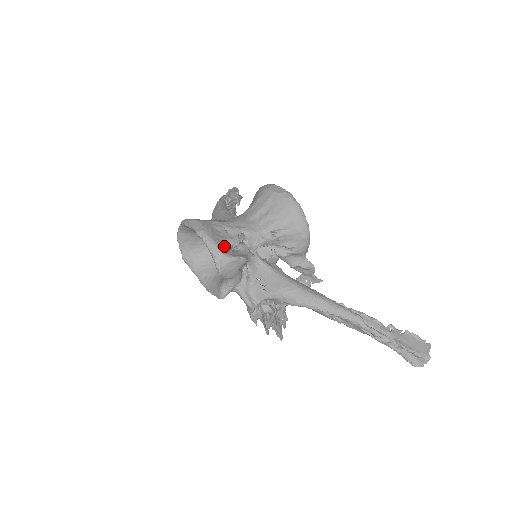
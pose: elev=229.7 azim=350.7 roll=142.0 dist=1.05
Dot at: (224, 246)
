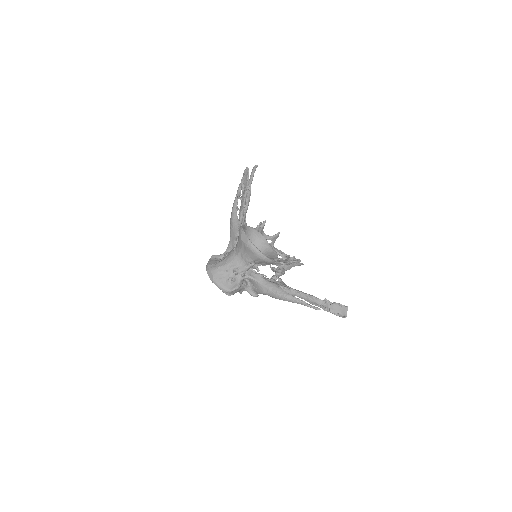
Dot at: (226, 284)
